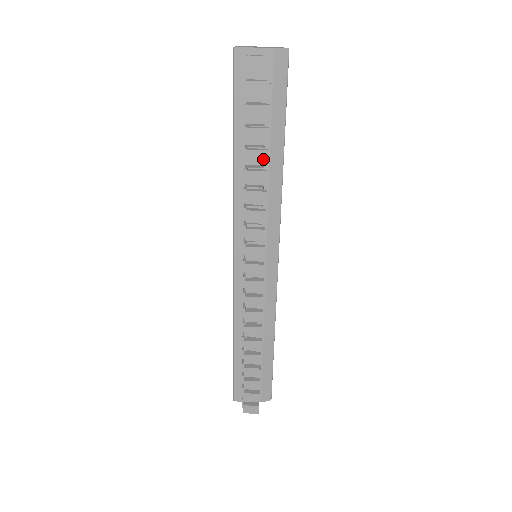
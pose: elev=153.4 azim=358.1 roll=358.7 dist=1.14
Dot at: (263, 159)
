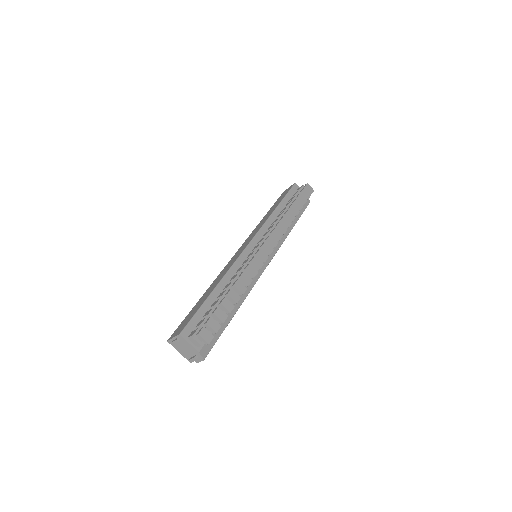
Dot at: (296, 212)
